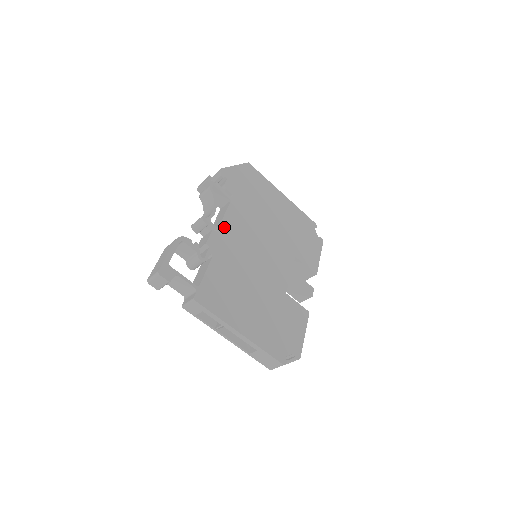
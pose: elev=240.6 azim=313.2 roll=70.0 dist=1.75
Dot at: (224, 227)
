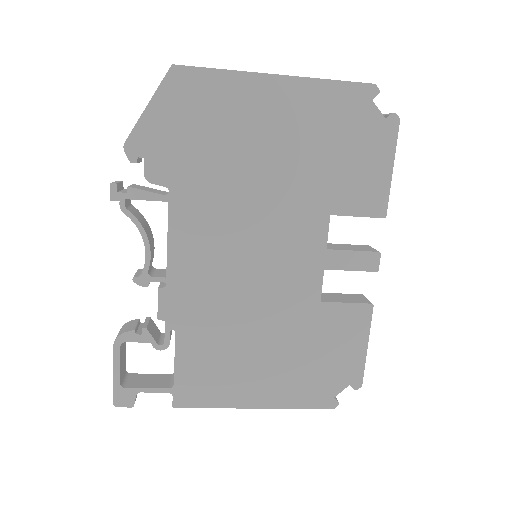
Dot at: (175, 267)
